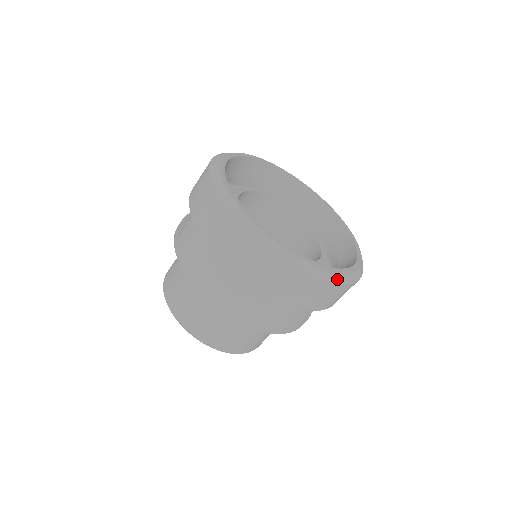
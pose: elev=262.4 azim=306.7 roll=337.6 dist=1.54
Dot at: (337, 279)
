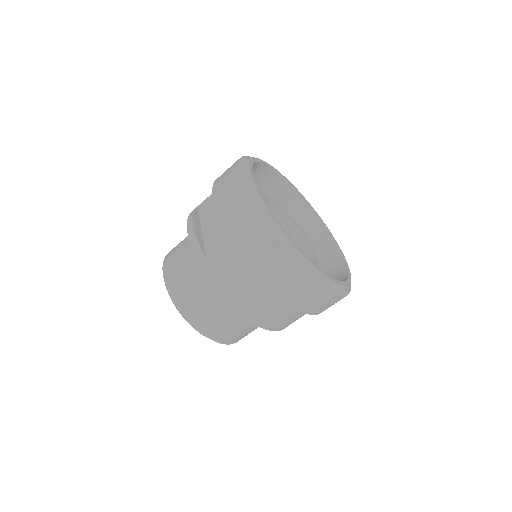
Dot at: occluded
